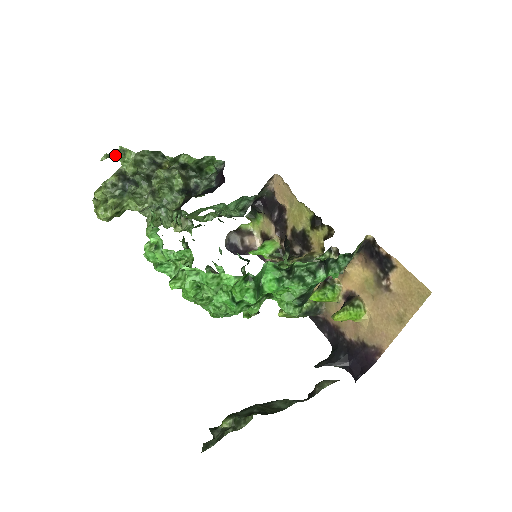
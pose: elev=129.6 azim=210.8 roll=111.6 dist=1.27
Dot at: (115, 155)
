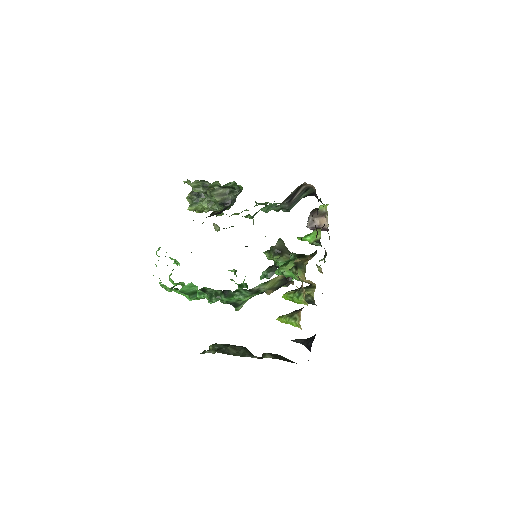
Dot at: (187, 182)
